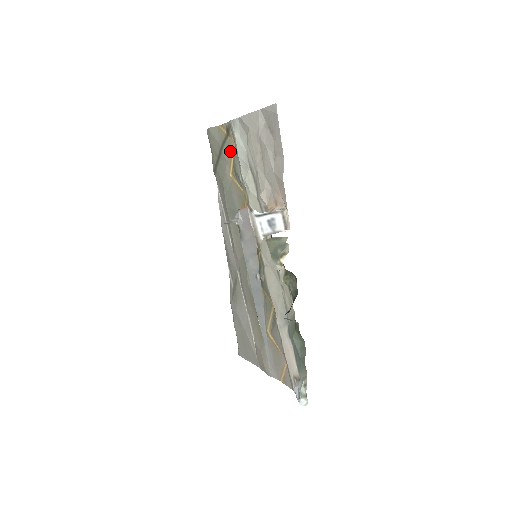
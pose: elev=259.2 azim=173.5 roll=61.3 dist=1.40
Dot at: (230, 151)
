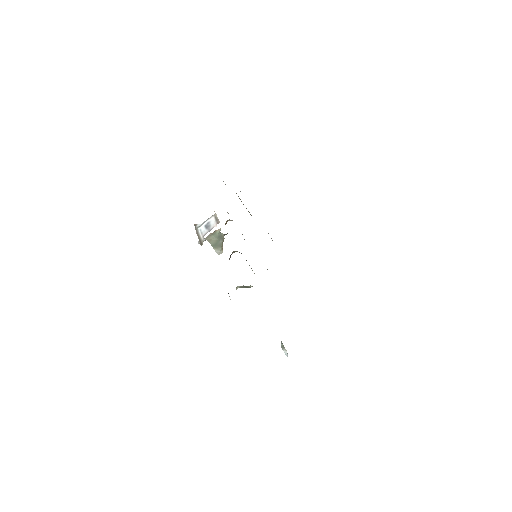
Dot at: (239, 198)
